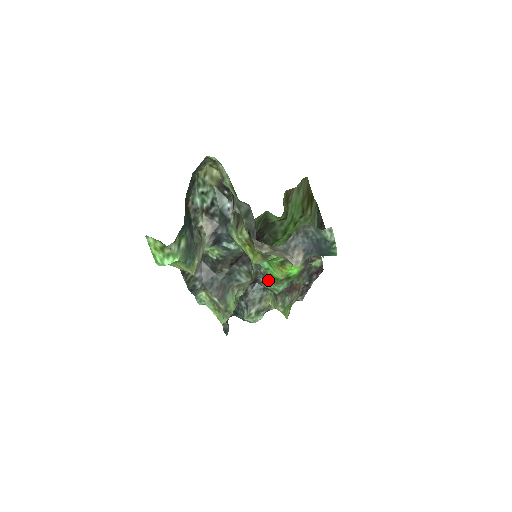
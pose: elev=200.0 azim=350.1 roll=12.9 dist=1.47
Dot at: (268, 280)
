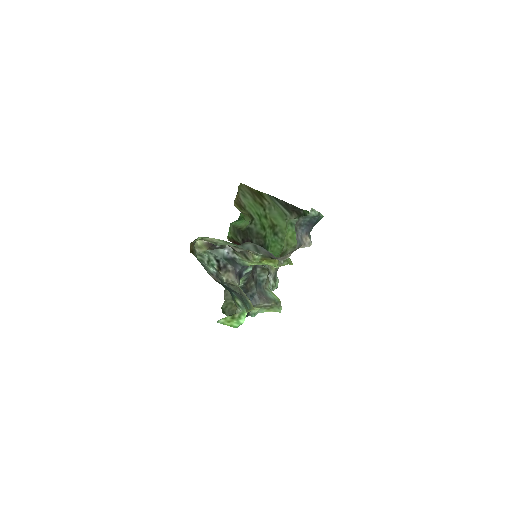
Dot at: occluded
